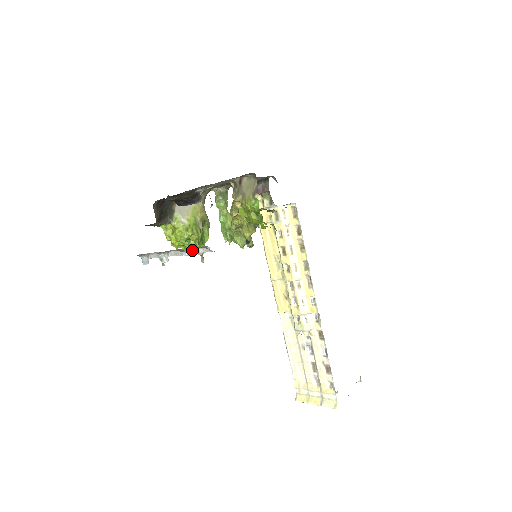
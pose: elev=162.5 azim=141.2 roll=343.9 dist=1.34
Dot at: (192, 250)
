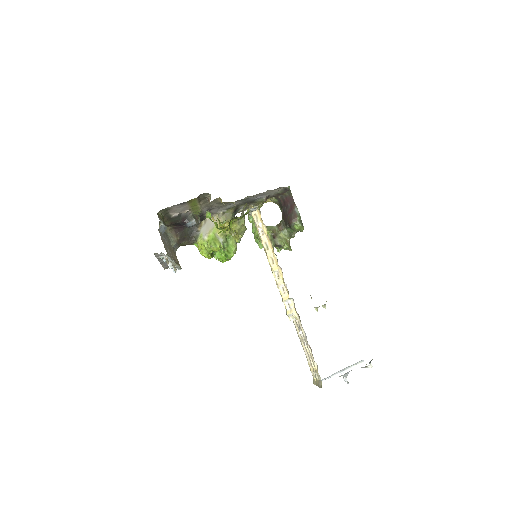
Dot at: (163, 257)
